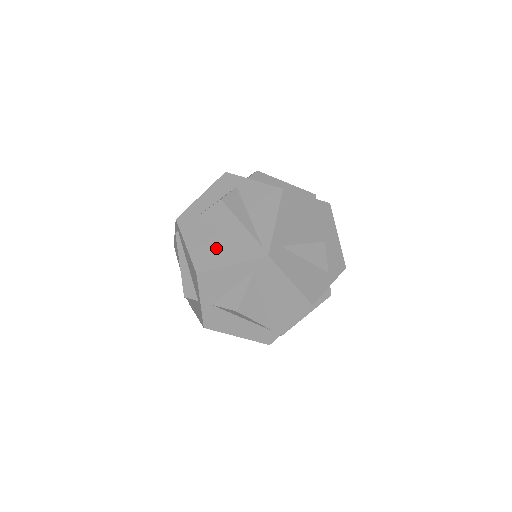
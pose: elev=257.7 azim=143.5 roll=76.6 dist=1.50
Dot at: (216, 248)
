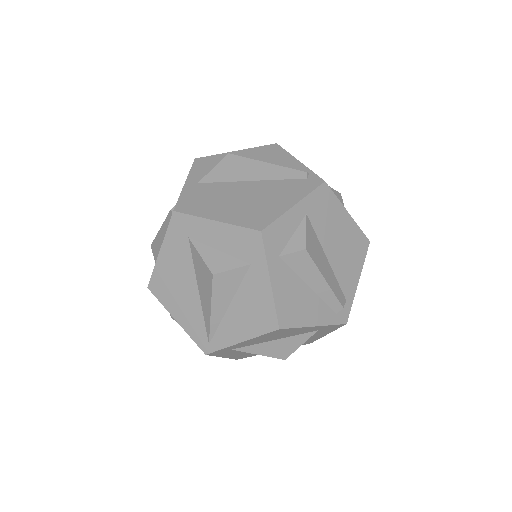
Dot at: (178, 292)
